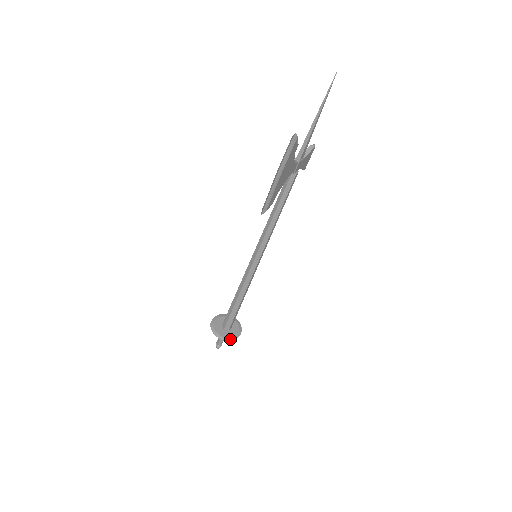
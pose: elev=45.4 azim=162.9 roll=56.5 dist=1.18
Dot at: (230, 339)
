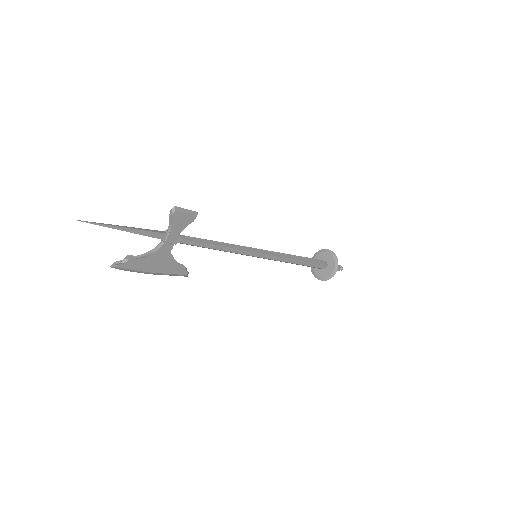
Dot at: (327, 278)
